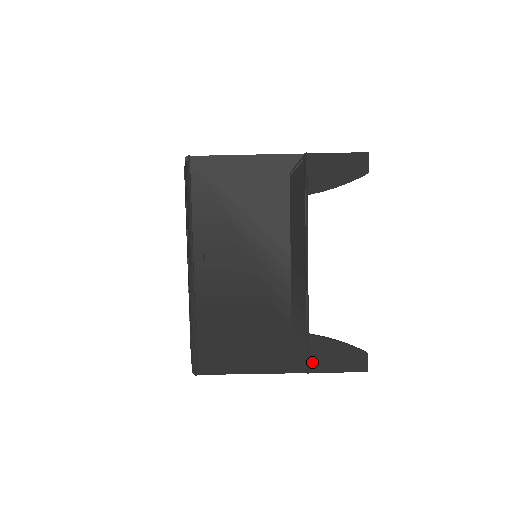
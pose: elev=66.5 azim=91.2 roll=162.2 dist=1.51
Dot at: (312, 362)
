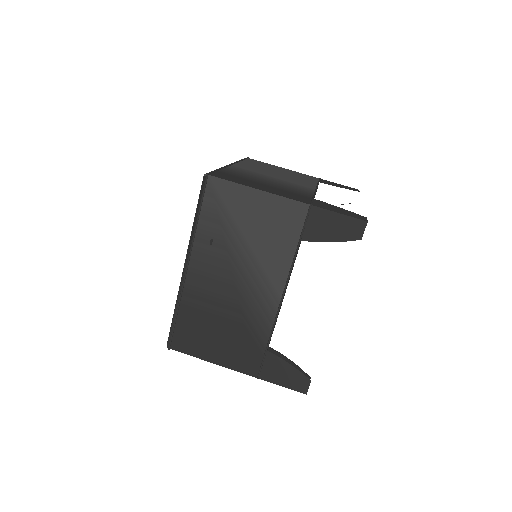
Dot at: (263, 371)
